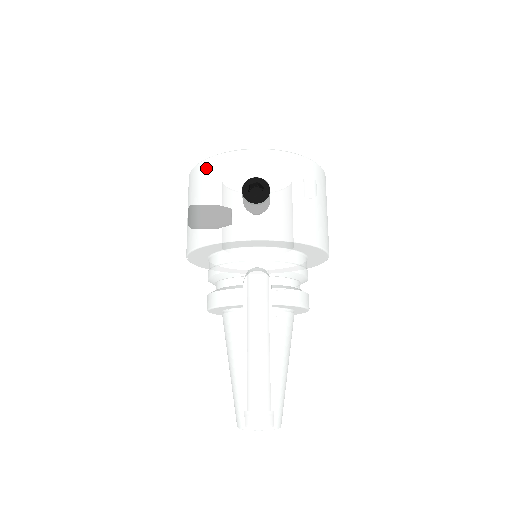
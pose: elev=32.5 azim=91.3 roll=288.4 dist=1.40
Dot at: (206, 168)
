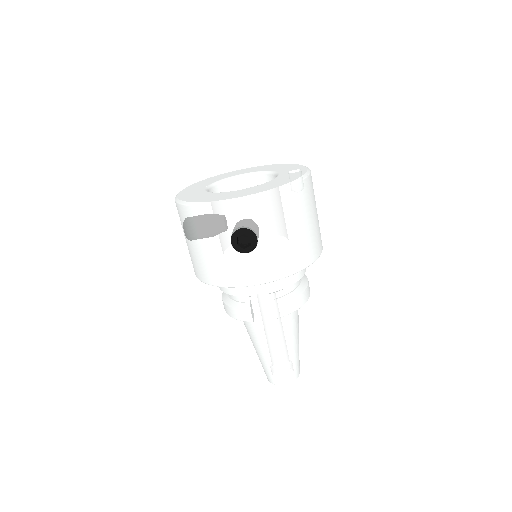
Dot at: (191, 215)
